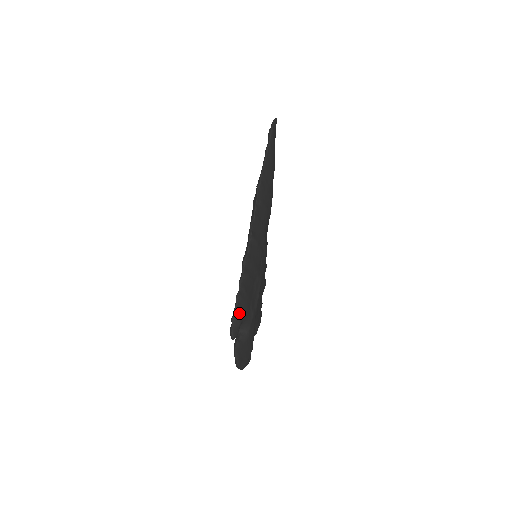
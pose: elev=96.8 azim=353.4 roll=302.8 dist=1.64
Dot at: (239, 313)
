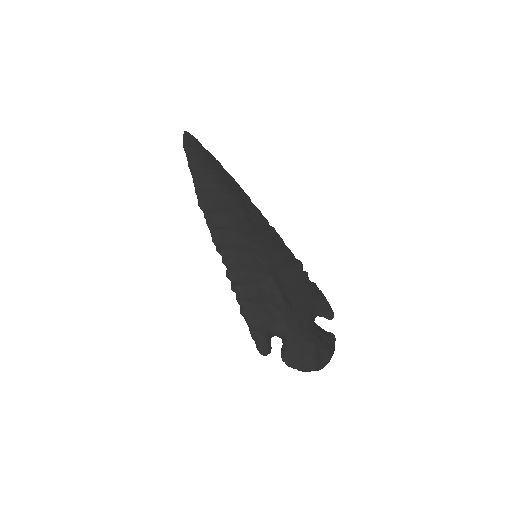
Dot at: (256, 327)
